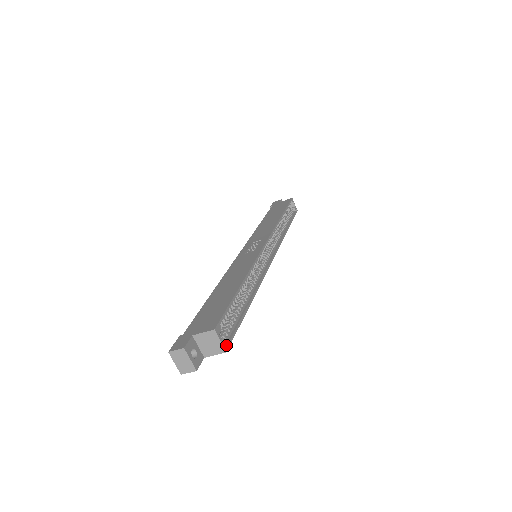
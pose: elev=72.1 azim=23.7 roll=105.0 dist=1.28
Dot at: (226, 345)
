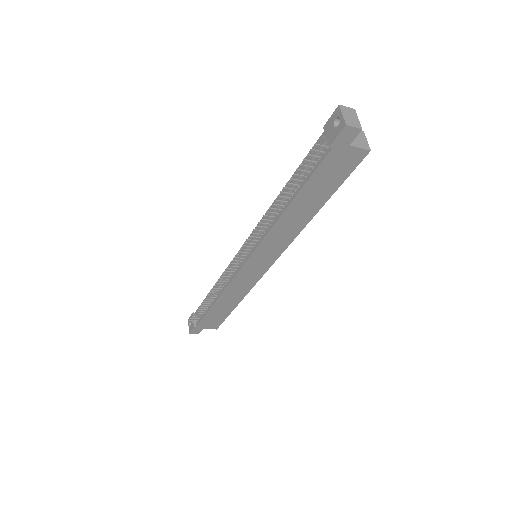
Dot at: (364, 153)
